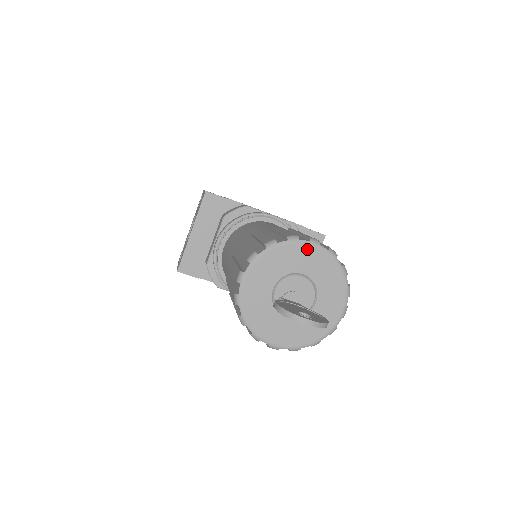
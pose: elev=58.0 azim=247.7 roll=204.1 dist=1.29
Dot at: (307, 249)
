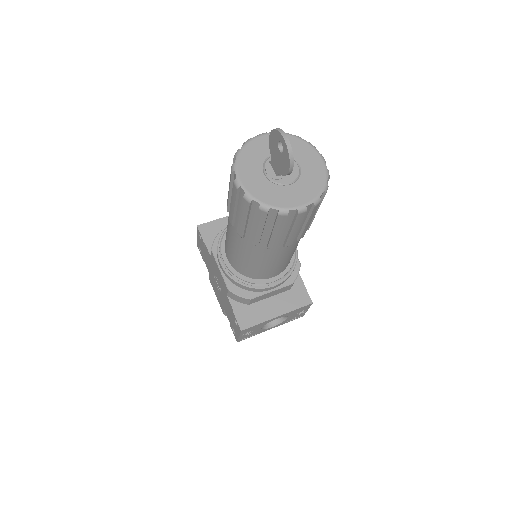
Dot at: (315, 155)
